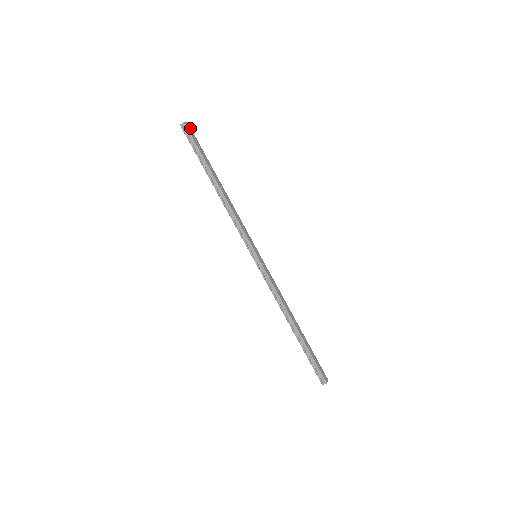
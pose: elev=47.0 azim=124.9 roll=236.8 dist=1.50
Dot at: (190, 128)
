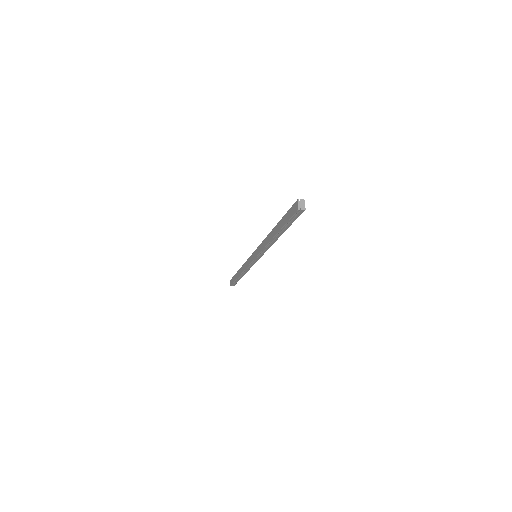
Dot at: occluded
